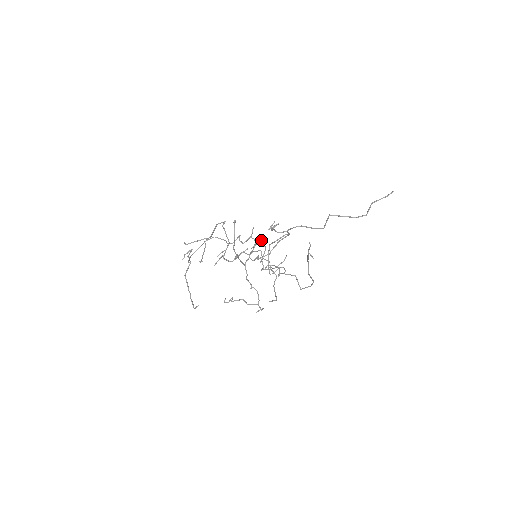
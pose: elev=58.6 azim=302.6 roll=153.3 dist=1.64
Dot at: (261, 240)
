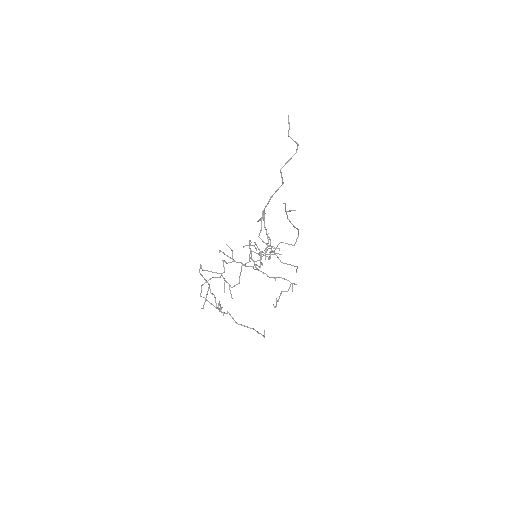
Dot at: (250, 241)
